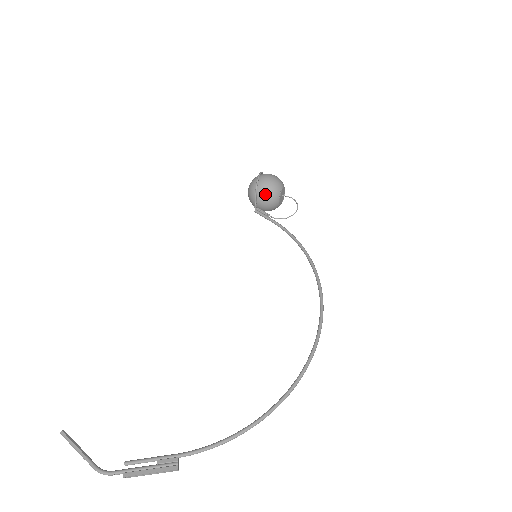
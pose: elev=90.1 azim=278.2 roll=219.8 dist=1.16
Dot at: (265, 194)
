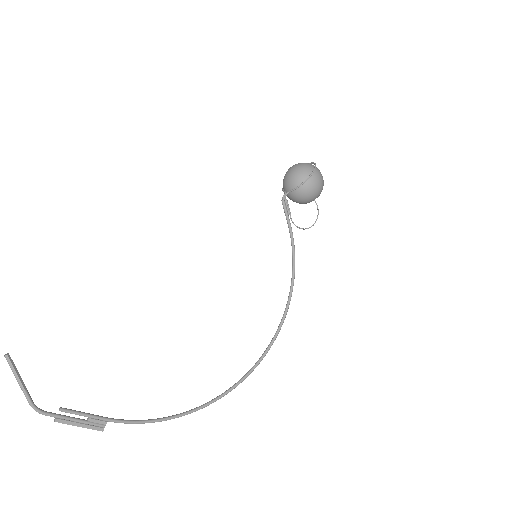
Dot at: (303, 195)
